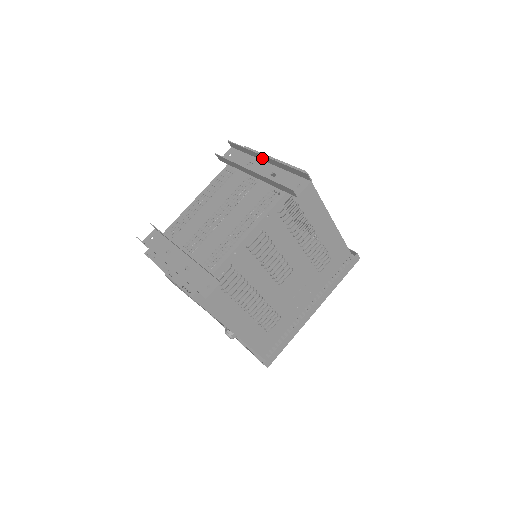
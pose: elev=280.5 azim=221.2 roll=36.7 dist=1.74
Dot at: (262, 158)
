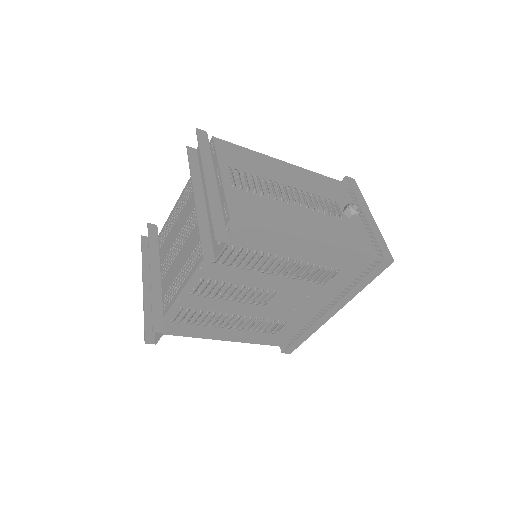
Dot at: (209, 175)
